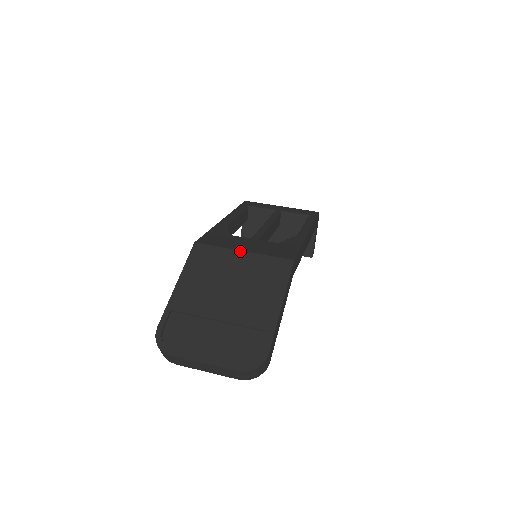
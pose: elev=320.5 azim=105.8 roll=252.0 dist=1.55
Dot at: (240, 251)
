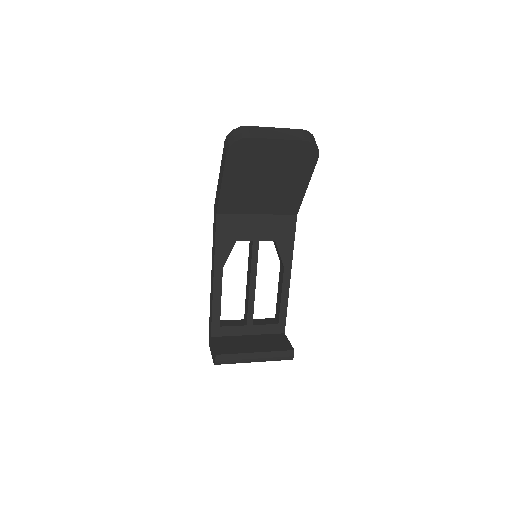
Dot at: occluded
